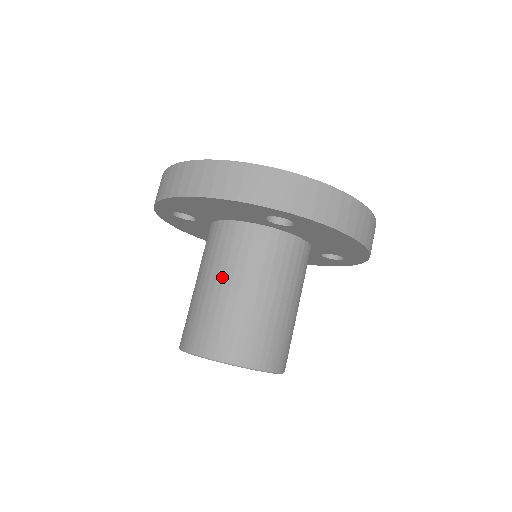
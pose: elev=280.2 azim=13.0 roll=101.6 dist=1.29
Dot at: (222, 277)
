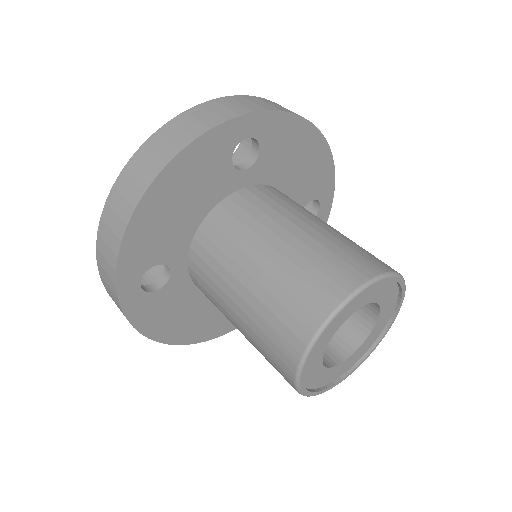
Dot at: (253, 251)
